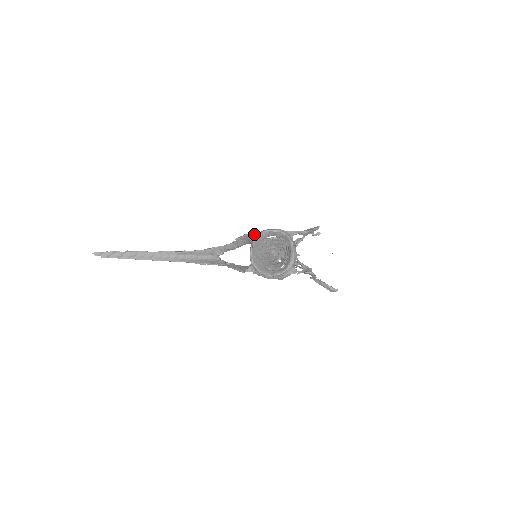
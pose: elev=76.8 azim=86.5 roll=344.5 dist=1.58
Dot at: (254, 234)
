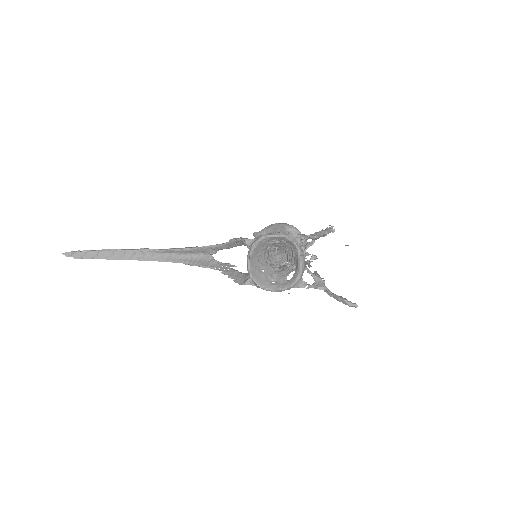
Dot at: (251, 239)
